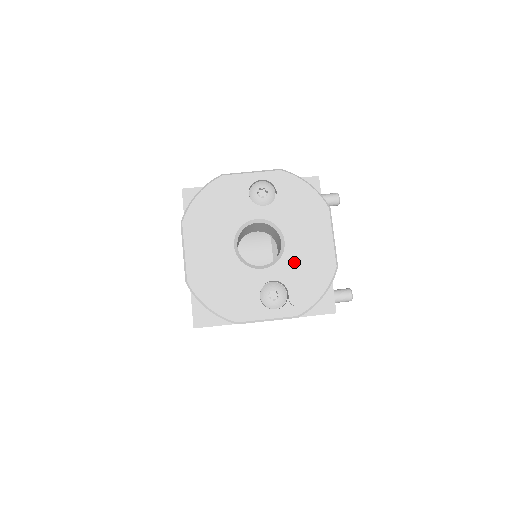
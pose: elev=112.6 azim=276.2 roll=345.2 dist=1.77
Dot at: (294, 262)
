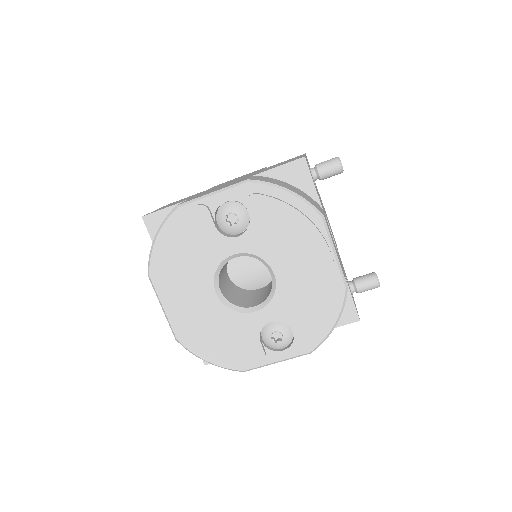
Dot at: (291, 296)
